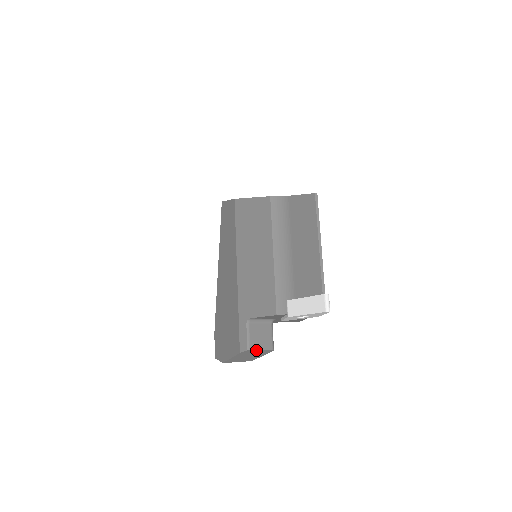
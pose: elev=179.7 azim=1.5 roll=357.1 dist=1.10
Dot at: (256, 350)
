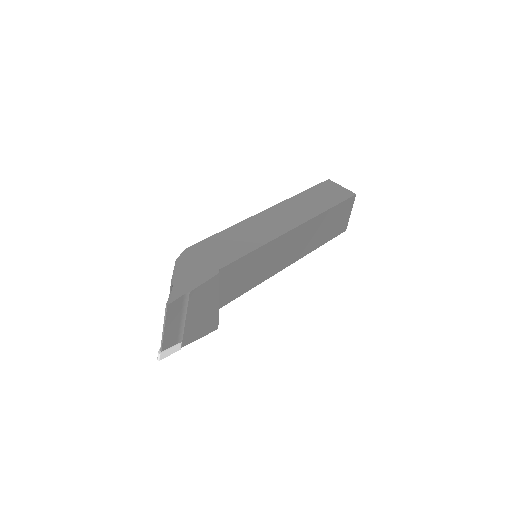
Dot at: occluded
